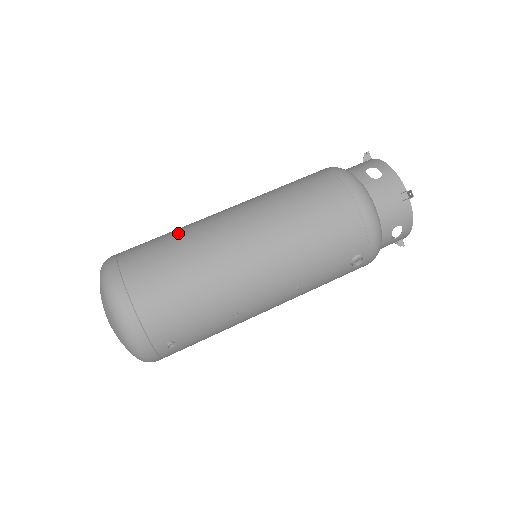
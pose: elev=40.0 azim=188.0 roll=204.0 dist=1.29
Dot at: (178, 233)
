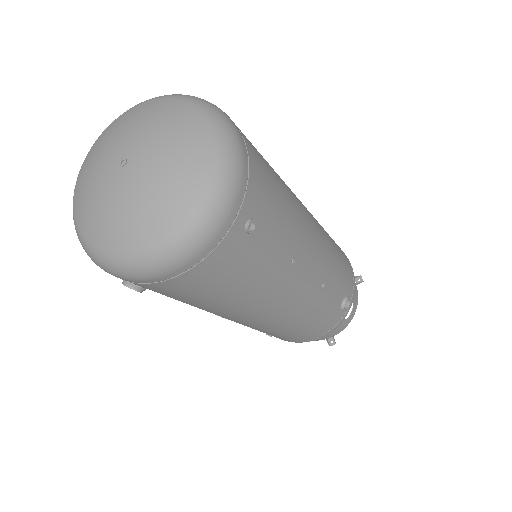
Dot at: occluded
